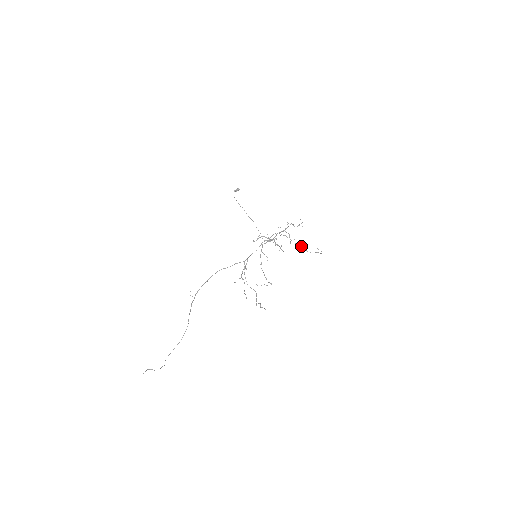
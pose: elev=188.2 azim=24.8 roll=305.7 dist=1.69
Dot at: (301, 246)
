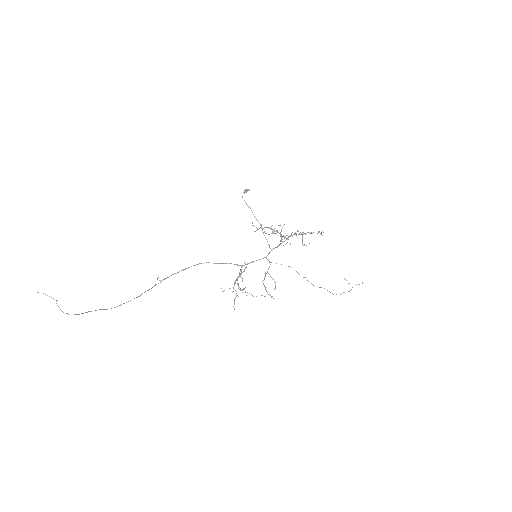
Dot at: occluded
